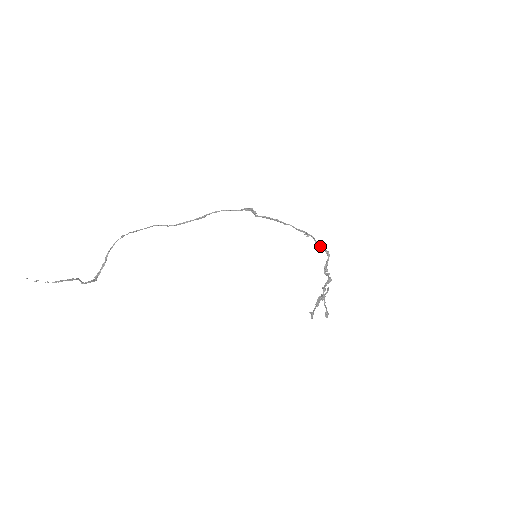
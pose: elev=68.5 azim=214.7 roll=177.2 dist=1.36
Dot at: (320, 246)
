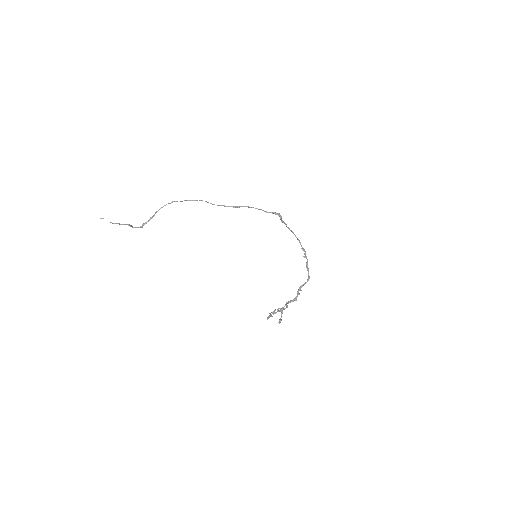
Dot at: (307, 270)
